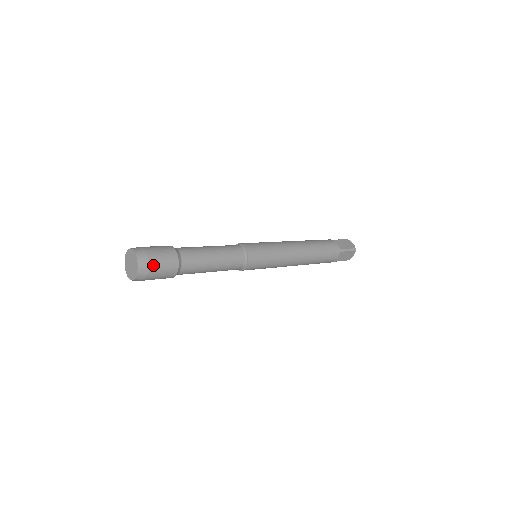
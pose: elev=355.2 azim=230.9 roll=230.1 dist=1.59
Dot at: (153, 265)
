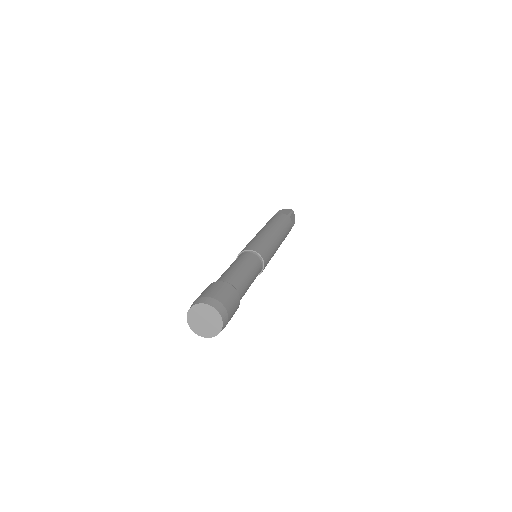
Dot at: occluded
